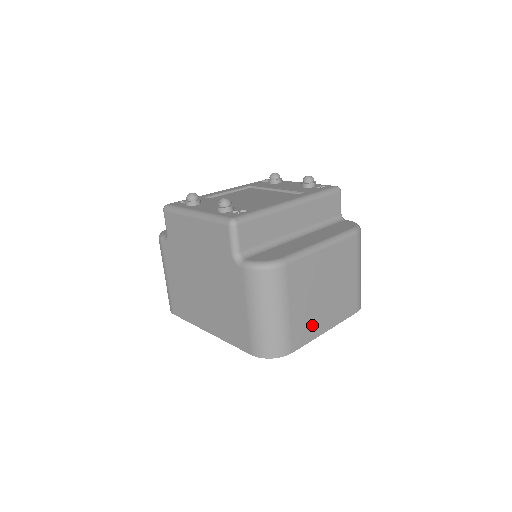
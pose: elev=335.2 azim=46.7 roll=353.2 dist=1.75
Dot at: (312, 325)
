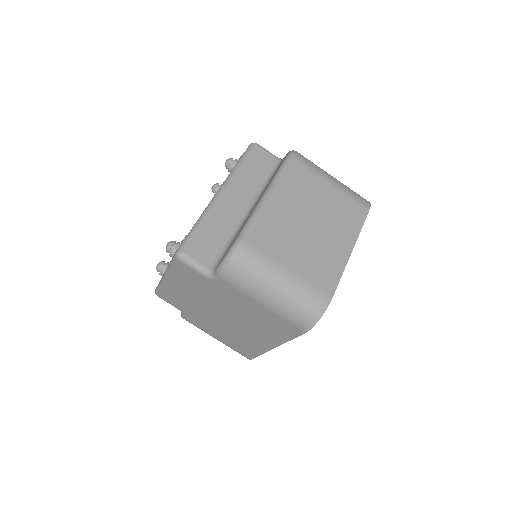
Dot at: (328, 261)
